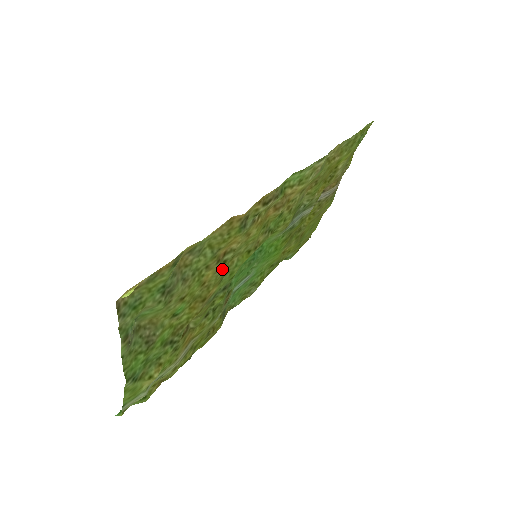
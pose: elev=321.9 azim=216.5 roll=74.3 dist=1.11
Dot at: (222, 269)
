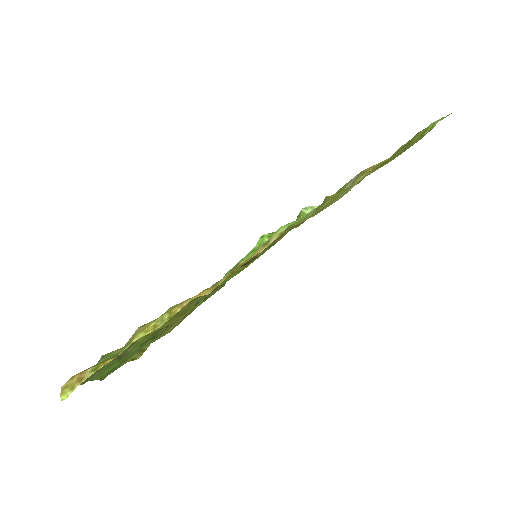
Dot at: (200, 299)
